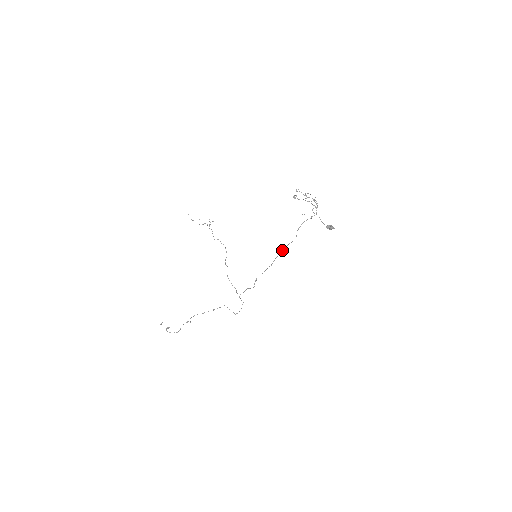
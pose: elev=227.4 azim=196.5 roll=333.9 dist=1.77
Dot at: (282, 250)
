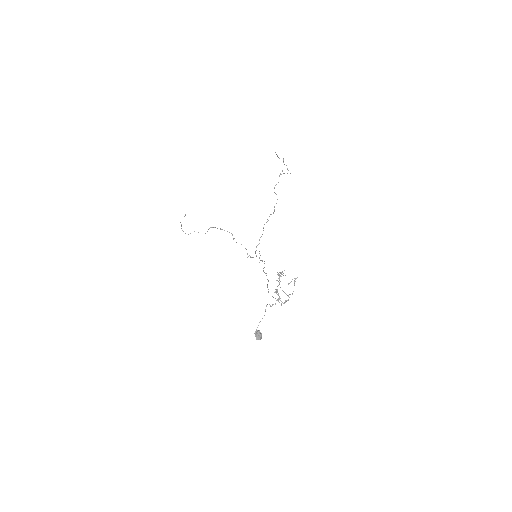
Dot at: occluded
